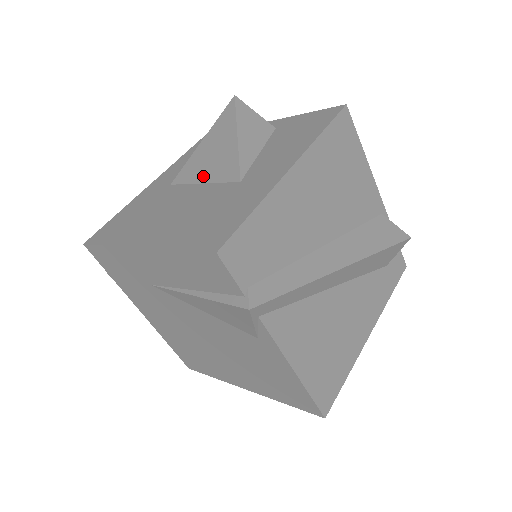
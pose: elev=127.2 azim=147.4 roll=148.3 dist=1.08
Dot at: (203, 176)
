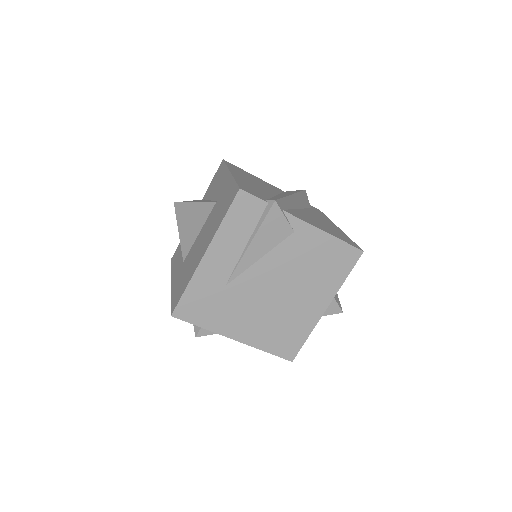
Dot at: (196, 231)
